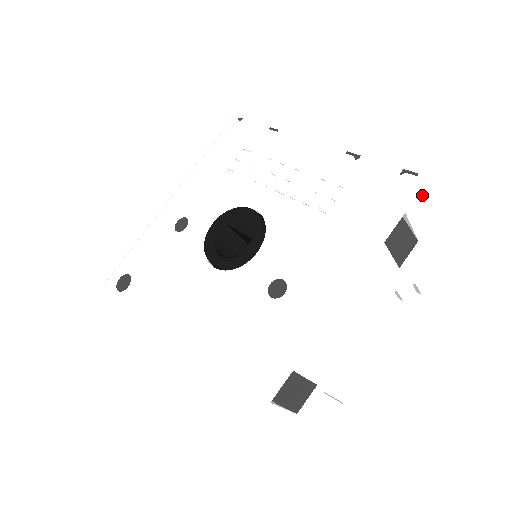
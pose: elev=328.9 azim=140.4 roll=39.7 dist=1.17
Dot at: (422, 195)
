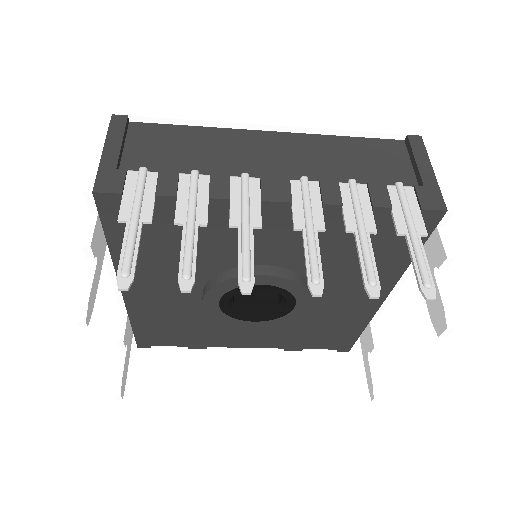
Dot at: occluded
